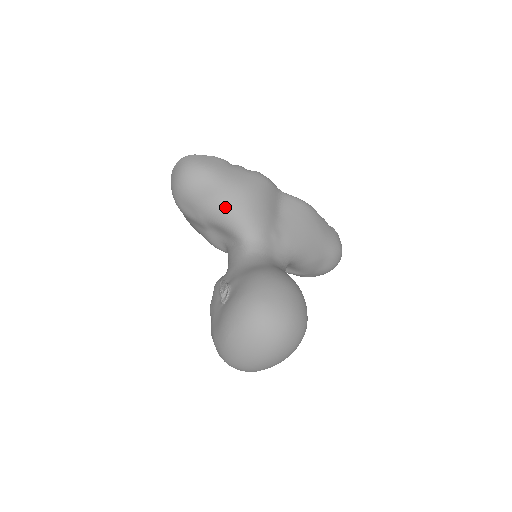
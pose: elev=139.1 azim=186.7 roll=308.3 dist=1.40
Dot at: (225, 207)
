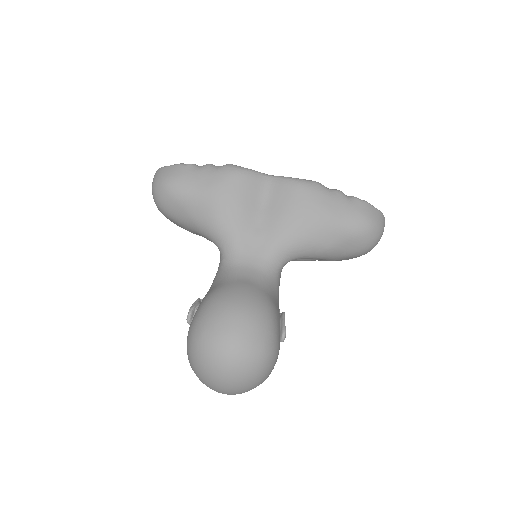
Dot at: (194, 219)
